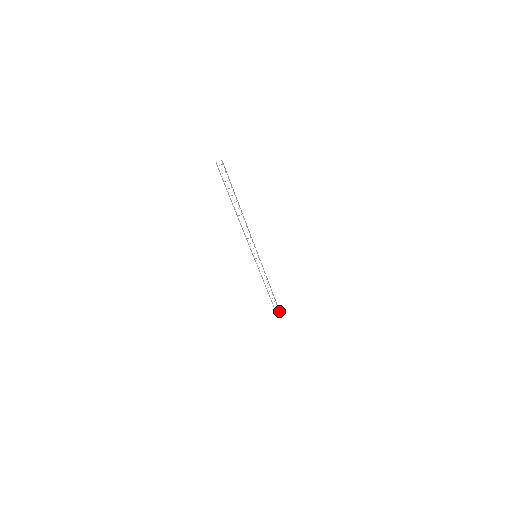
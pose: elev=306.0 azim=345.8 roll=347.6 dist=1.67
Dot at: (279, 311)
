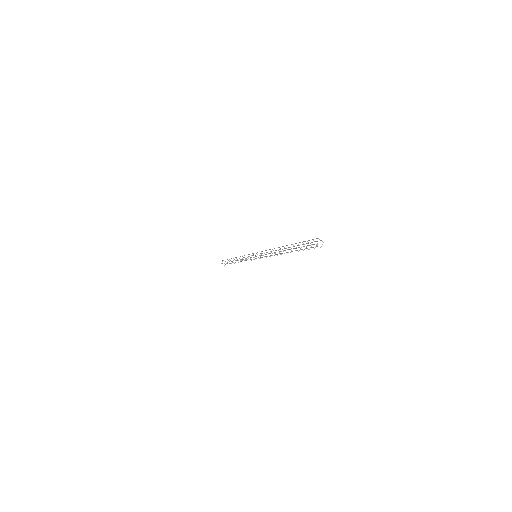
Dot at: (222, 261)
